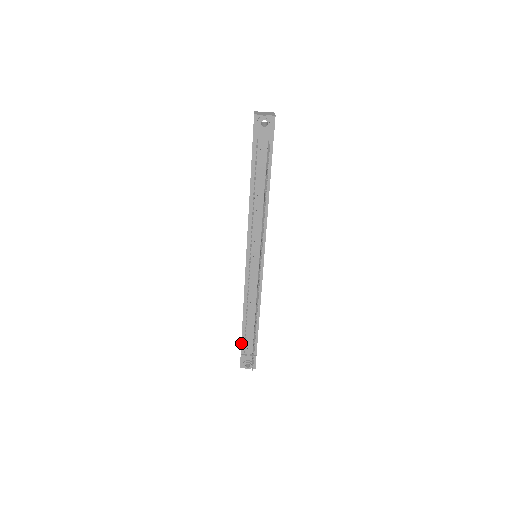
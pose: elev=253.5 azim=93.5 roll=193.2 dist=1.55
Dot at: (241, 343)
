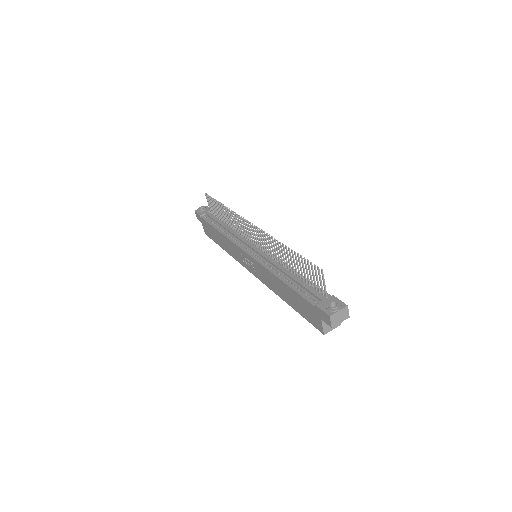
Dot at: (304, 299)
